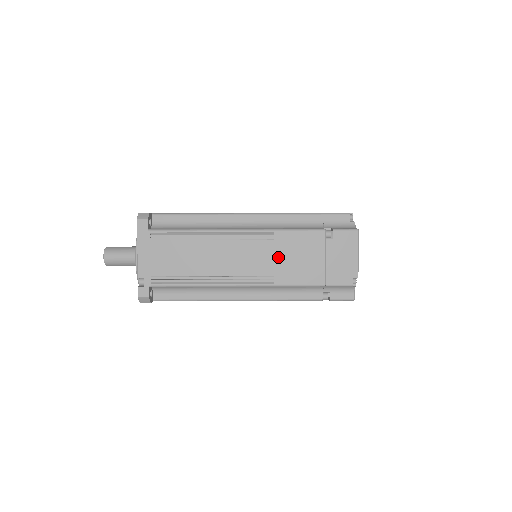
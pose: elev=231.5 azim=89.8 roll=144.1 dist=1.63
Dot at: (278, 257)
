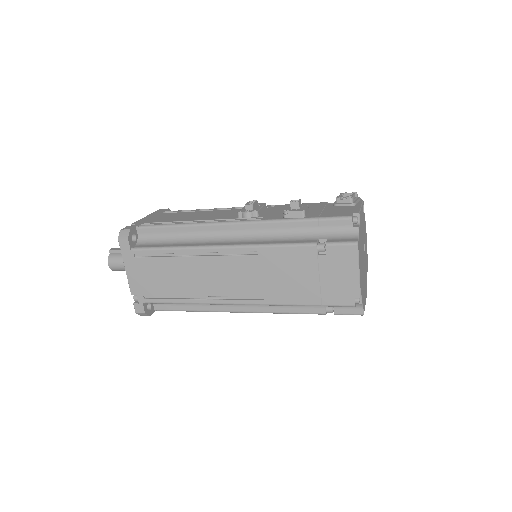
Dot at: occluded
